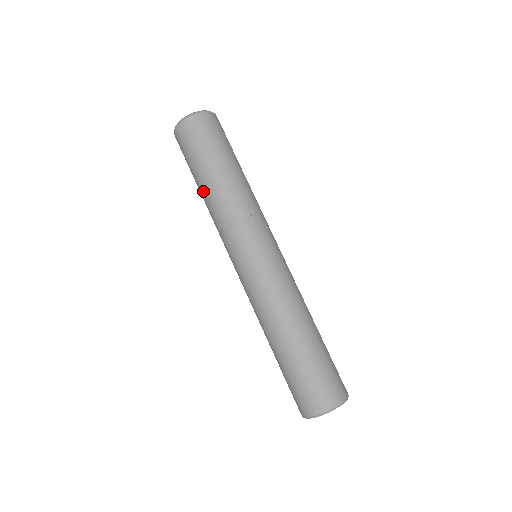
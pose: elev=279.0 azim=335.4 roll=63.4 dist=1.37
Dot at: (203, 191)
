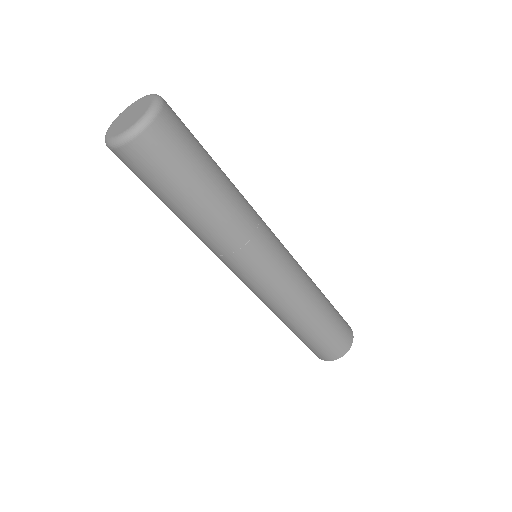
Dot at: occluded
